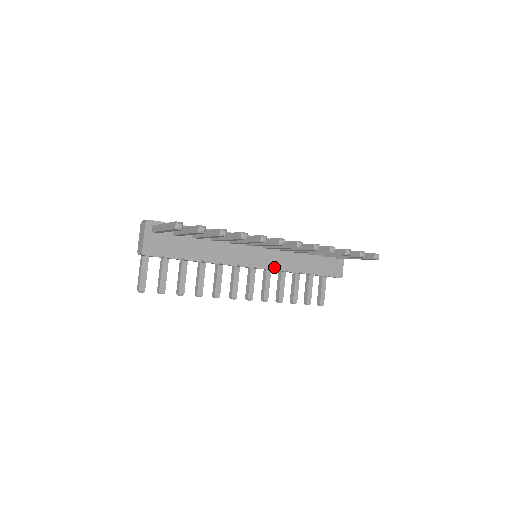
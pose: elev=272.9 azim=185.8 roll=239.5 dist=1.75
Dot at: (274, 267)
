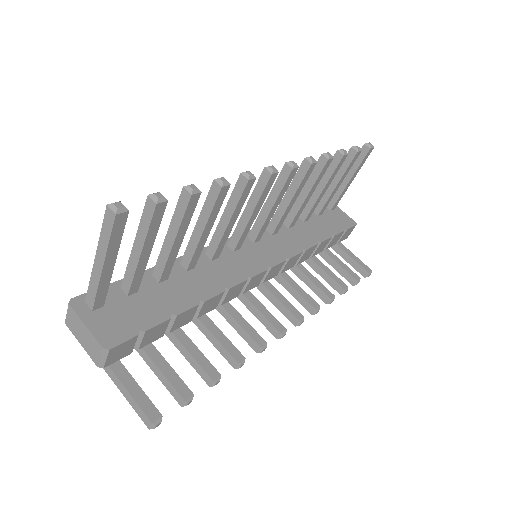
Dot at: (287, 255)
